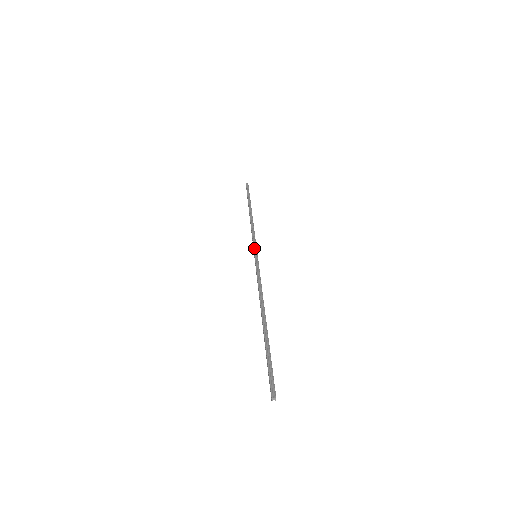
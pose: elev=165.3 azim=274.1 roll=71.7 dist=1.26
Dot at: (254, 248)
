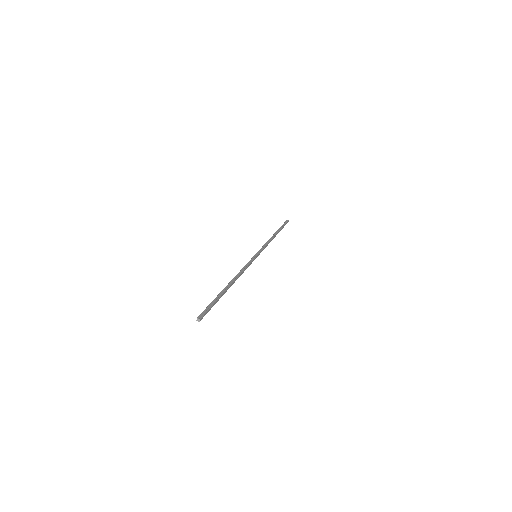
Dot at: (258, 251)
